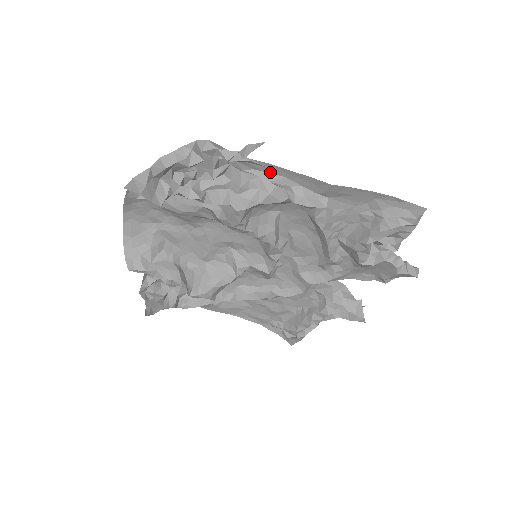
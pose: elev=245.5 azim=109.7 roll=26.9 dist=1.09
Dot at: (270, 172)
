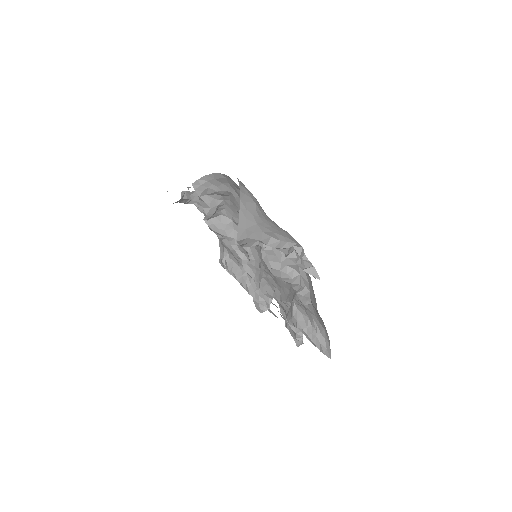
Dot at: (307, 275)
